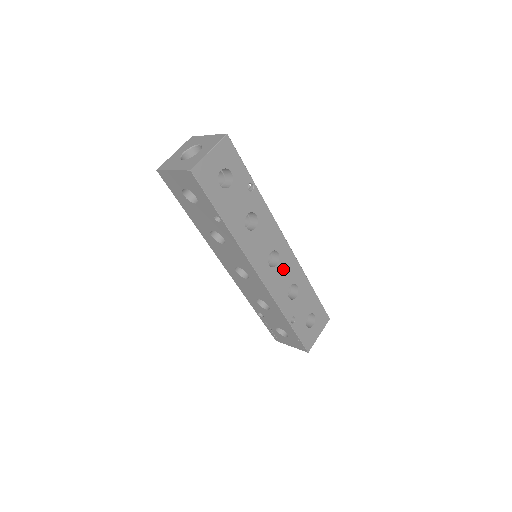
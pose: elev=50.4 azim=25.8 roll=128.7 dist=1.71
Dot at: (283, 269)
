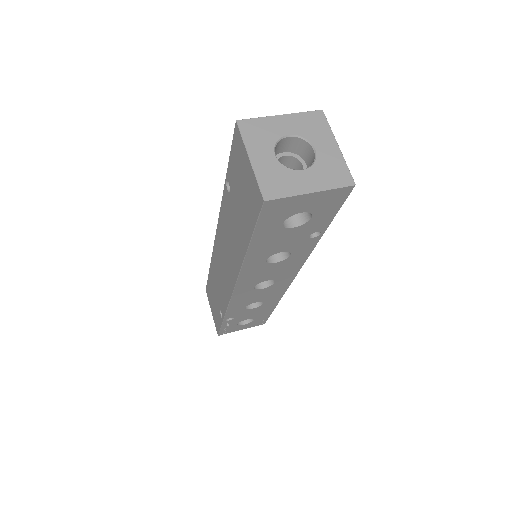
Dot at: occluded
